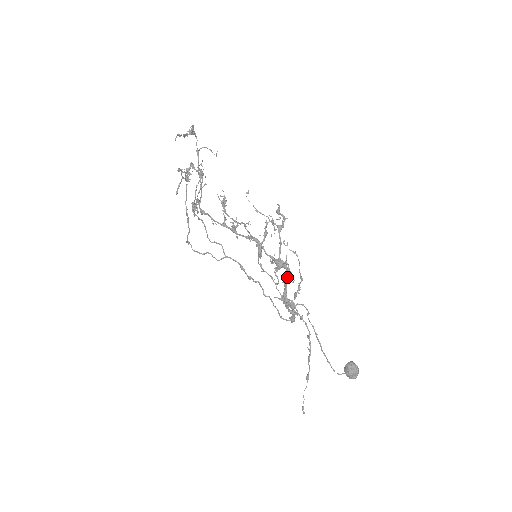
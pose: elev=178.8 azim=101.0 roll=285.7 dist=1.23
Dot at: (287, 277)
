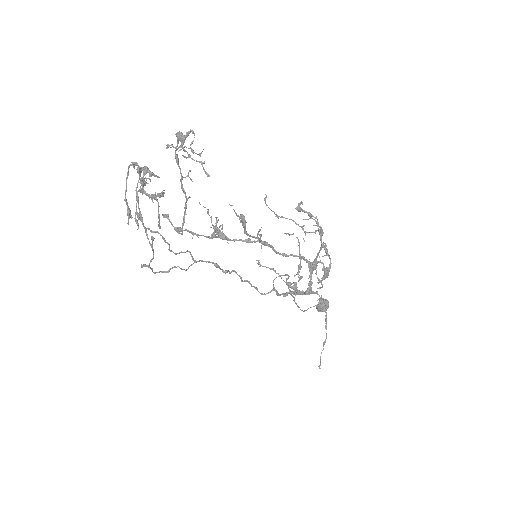
Dot at: occluded
